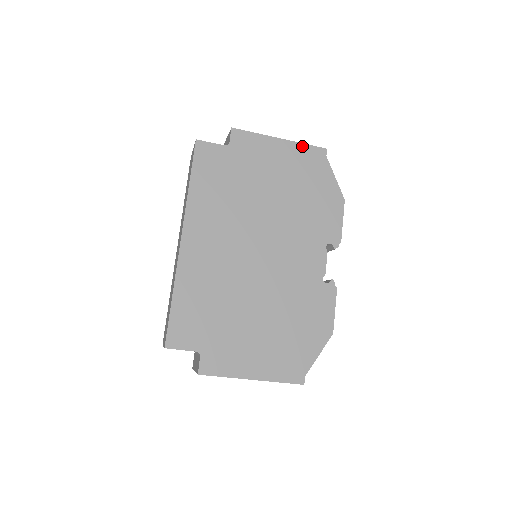
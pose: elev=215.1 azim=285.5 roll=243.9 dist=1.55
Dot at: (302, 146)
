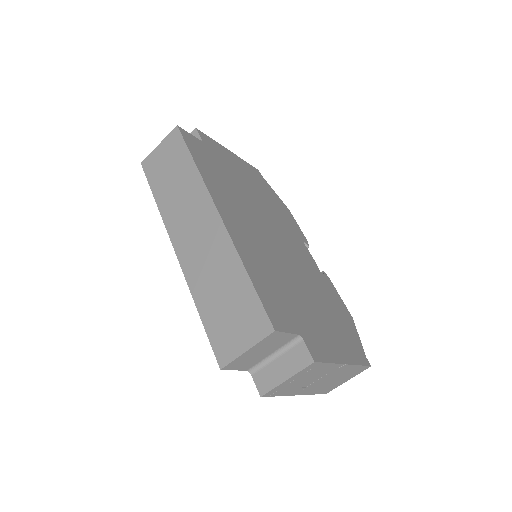
Dot at: (245, 162)
